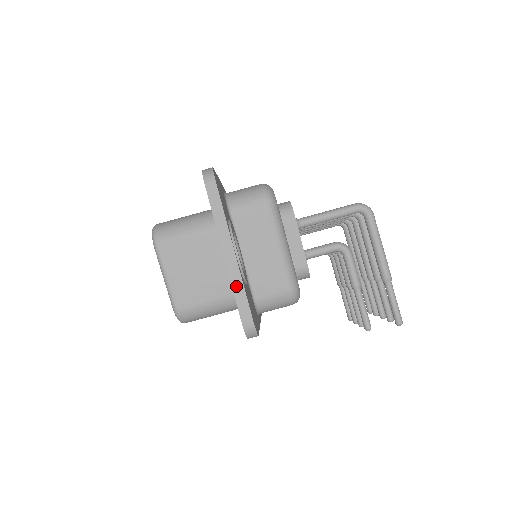
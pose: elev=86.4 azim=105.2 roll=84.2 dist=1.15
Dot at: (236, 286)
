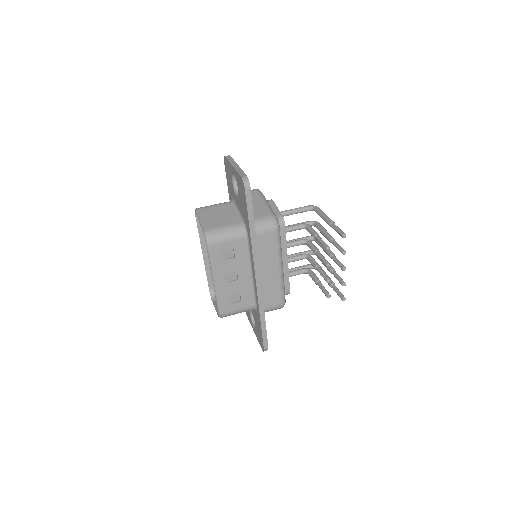
Dot at: (239, 171)
